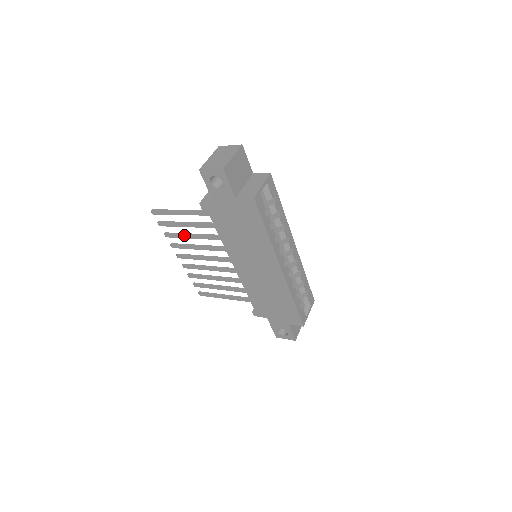
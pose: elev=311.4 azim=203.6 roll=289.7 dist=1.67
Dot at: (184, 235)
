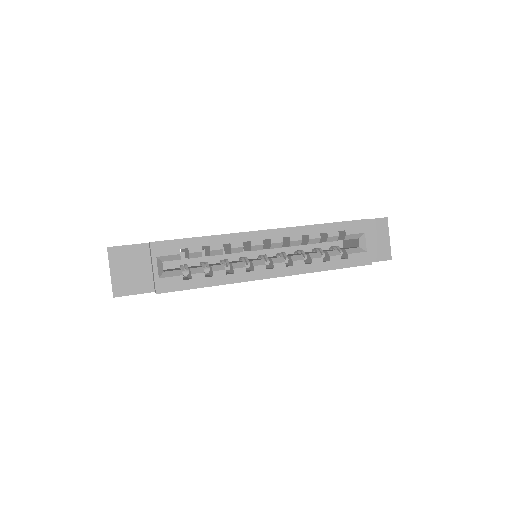
Dot at: occluded
